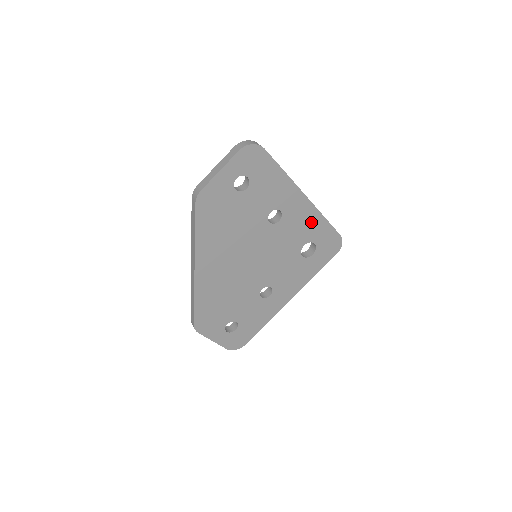
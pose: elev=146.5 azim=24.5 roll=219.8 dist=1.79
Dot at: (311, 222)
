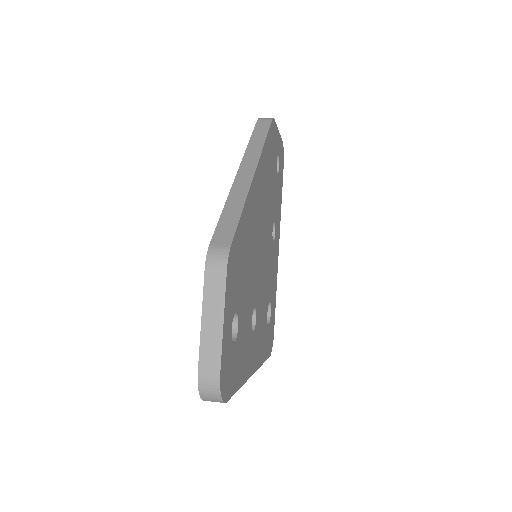
Dot at: (274, 281)
